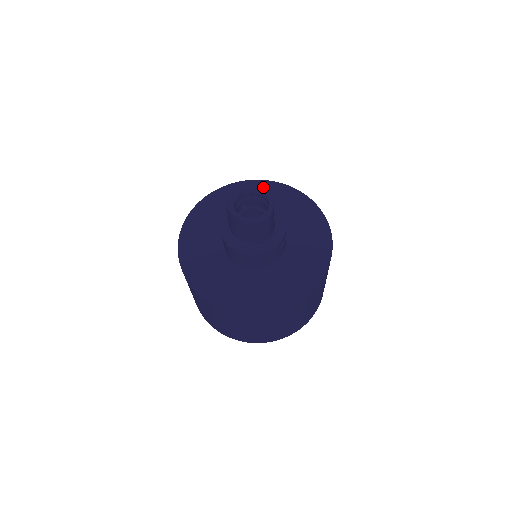
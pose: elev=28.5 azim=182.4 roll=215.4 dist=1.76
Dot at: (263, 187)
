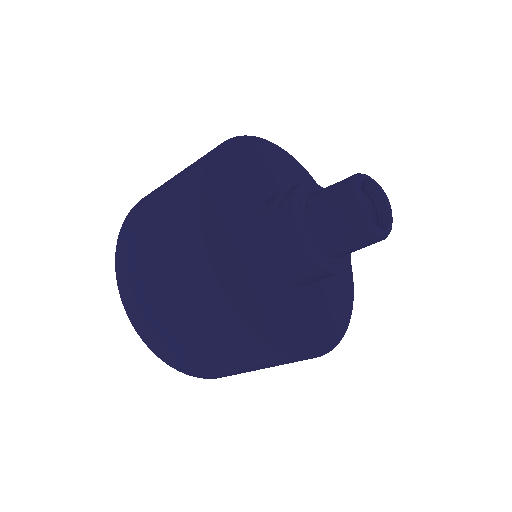
Dot at: occluded
